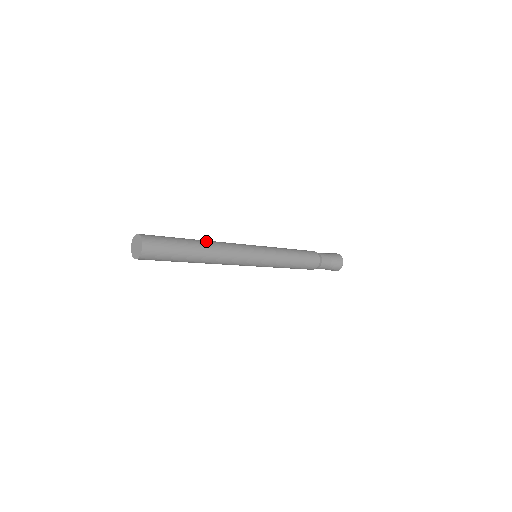
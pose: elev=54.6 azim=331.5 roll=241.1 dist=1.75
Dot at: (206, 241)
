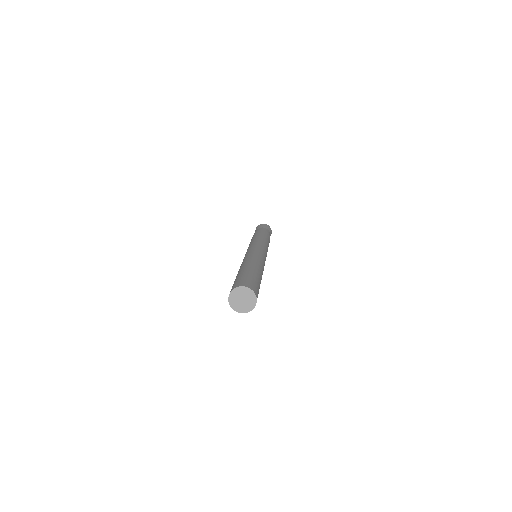
Dot at: (261, 268)
